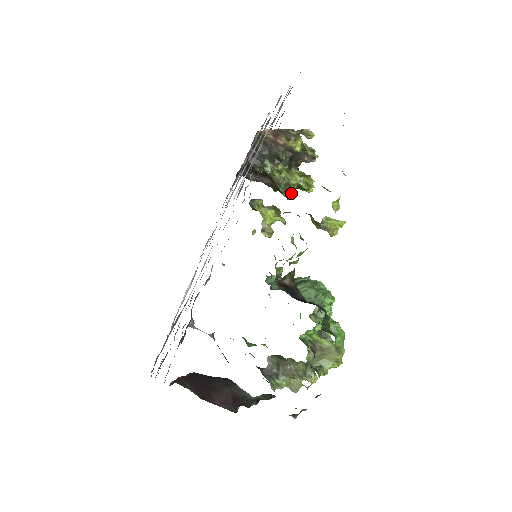
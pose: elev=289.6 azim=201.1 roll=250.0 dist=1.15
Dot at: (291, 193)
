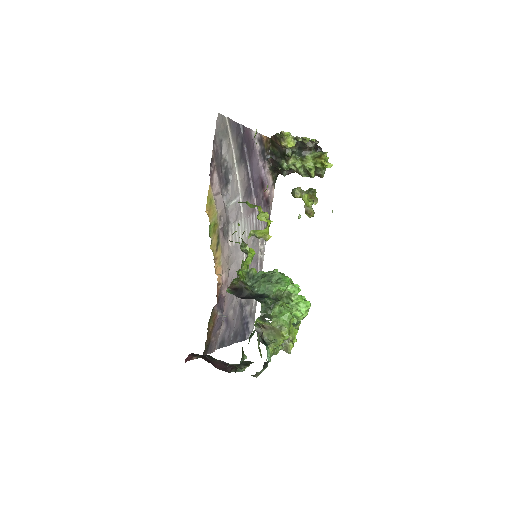
Dot at: occluded
